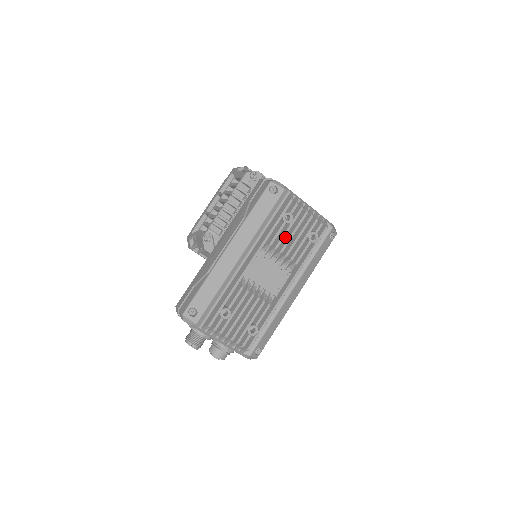
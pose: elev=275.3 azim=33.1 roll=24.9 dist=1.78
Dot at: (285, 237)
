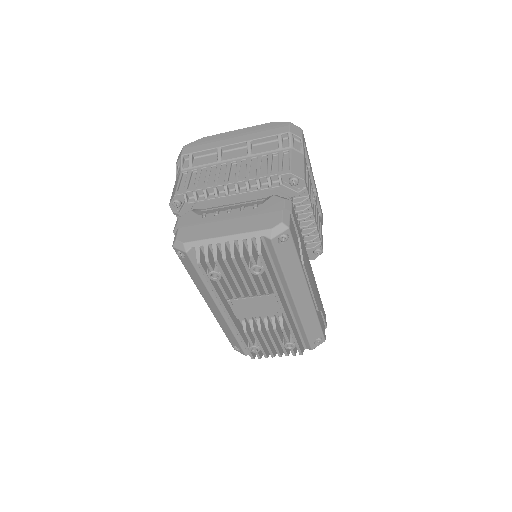
Dot at: occluded
